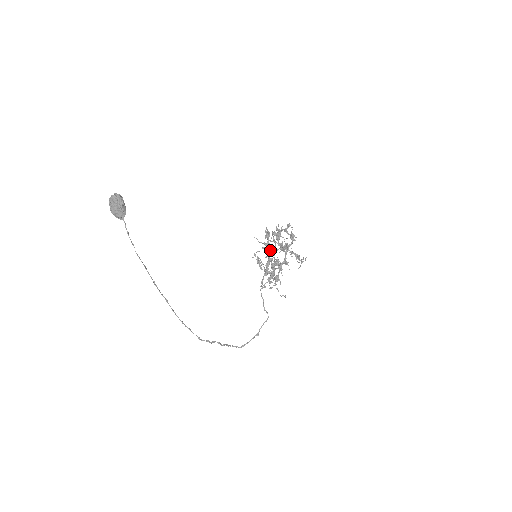
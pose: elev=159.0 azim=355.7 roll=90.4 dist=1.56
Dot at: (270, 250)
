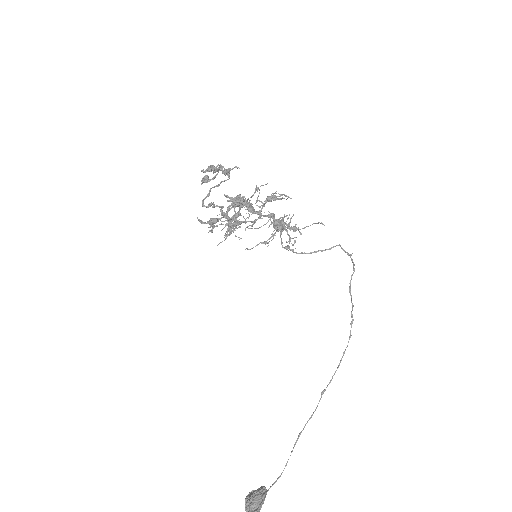
Dot at: (236, 217)
